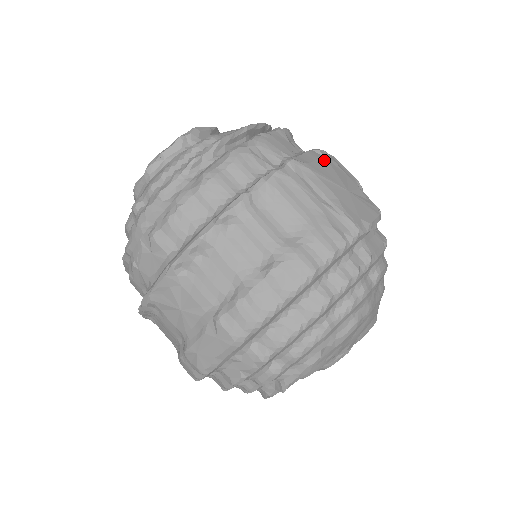
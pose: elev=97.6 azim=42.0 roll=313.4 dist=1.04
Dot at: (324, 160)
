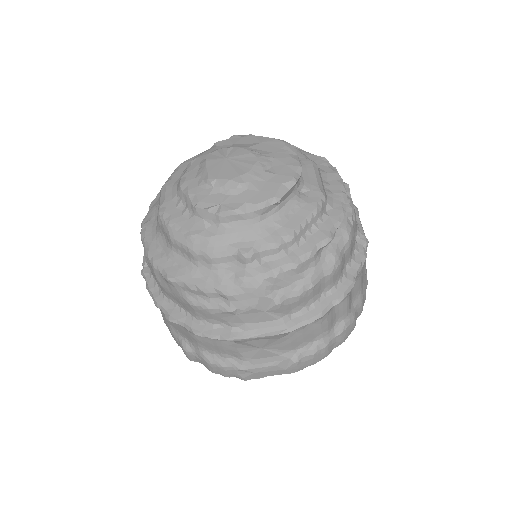
Dot at: occluded
